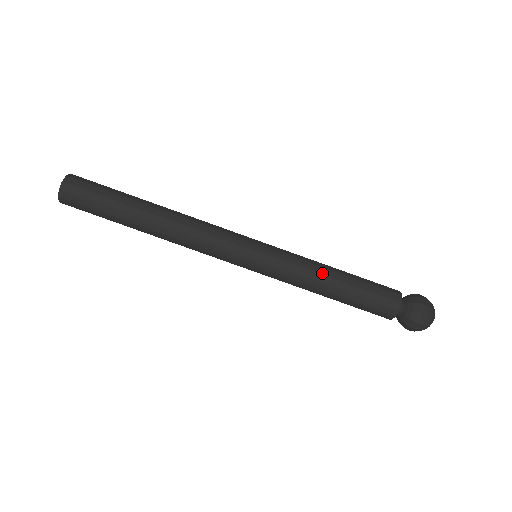
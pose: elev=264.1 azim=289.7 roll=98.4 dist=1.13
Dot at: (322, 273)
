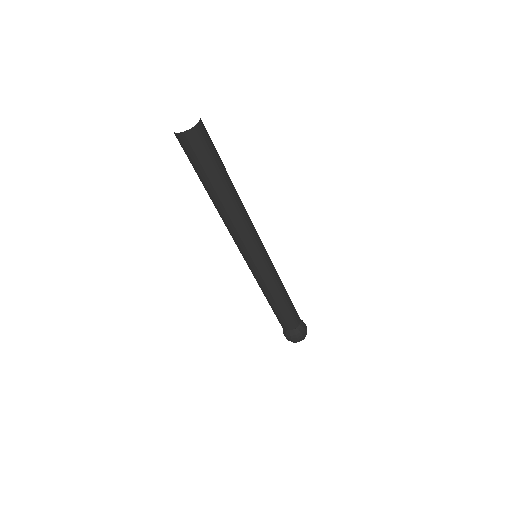
Dot at: (282, 289)
